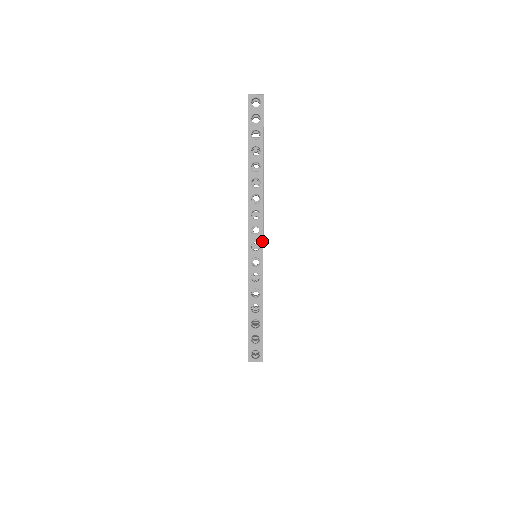
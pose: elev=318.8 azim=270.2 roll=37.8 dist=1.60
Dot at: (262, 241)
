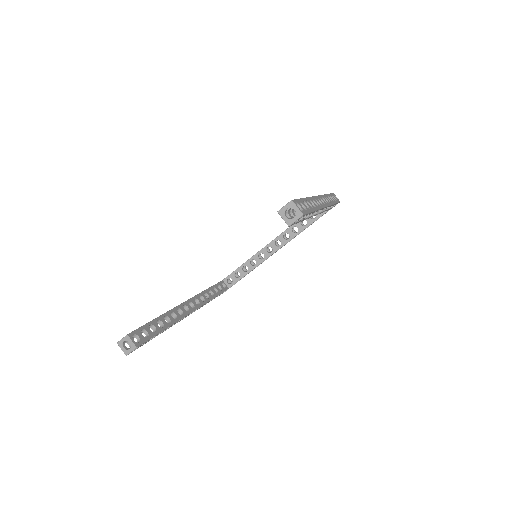
Dot at: occluded
